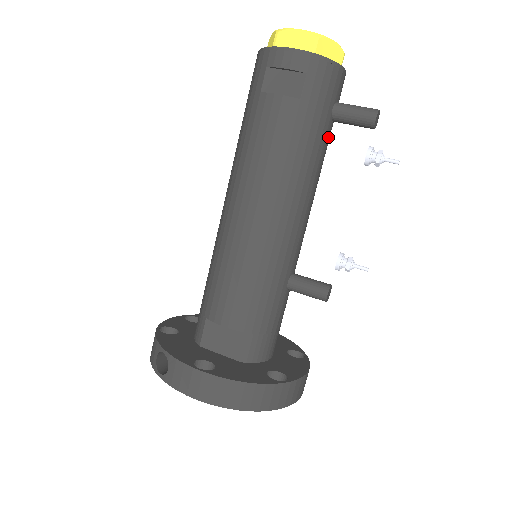
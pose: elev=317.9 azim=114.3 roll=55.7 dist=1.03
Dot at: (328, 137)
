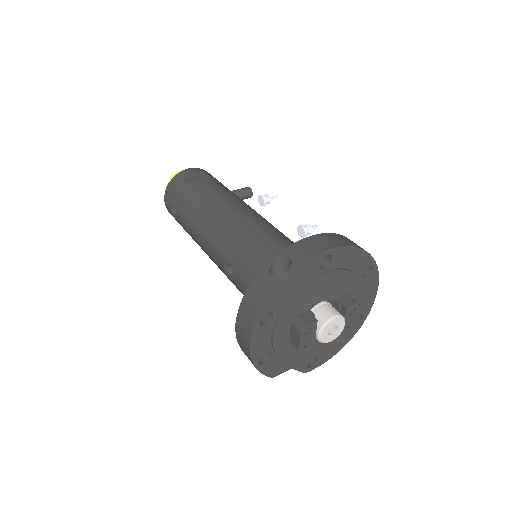
Dot at: occluded
